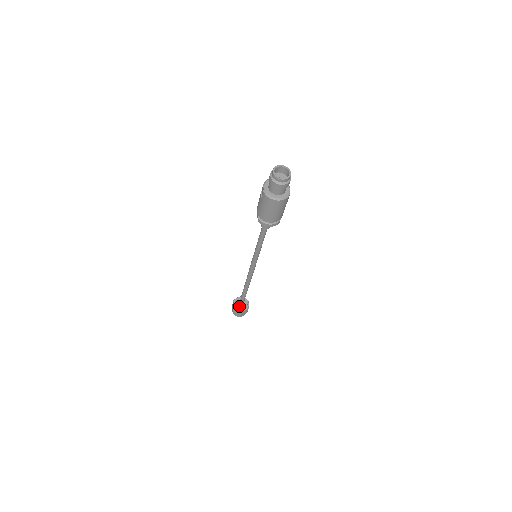
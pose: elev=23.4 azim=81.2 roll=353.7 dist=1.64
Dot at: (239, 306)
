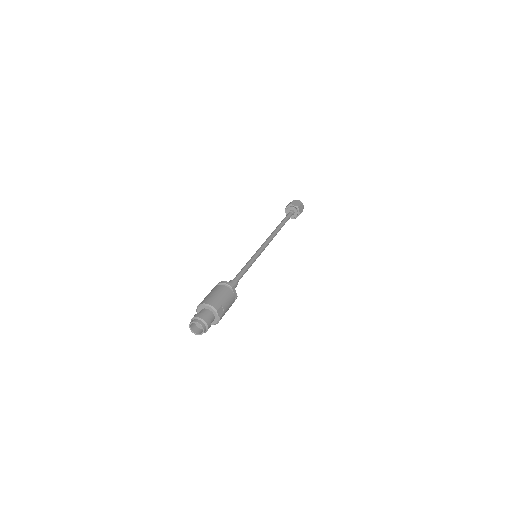
Dot at: occluded
